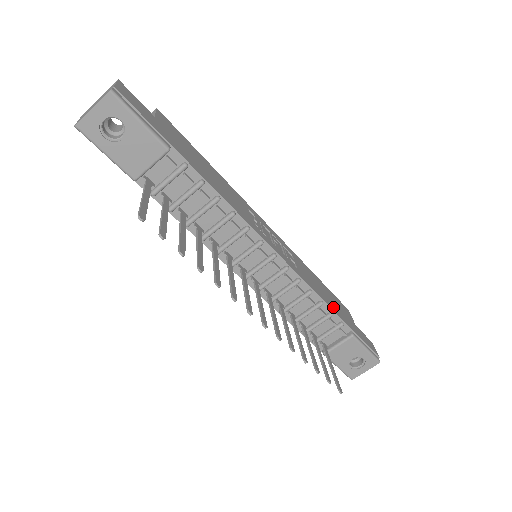
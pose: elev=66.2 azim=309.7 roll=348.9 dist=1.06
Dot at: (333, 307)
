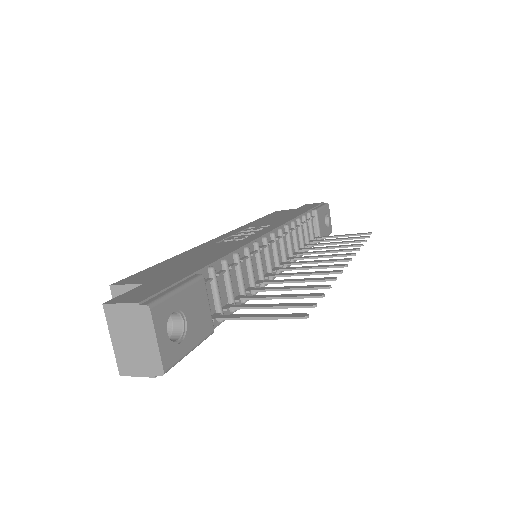
Dot at: occluded
